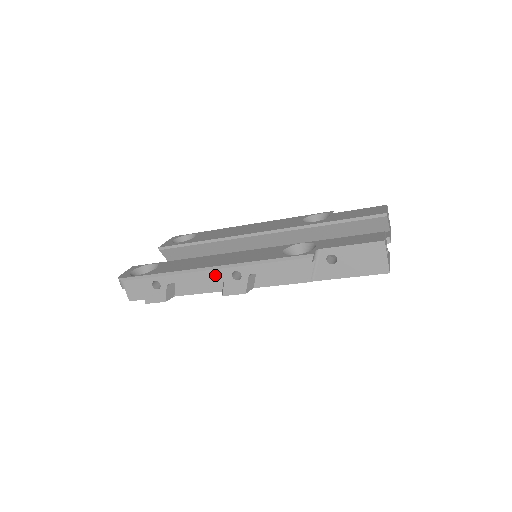
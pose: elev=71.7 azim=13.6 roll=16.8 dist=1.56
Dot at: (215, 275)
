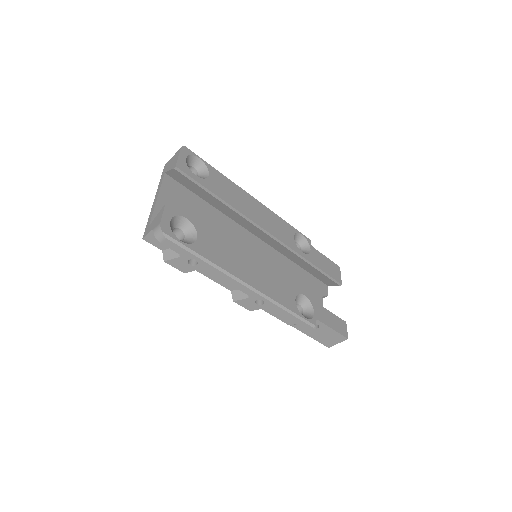
Dot at: (247, 292)
